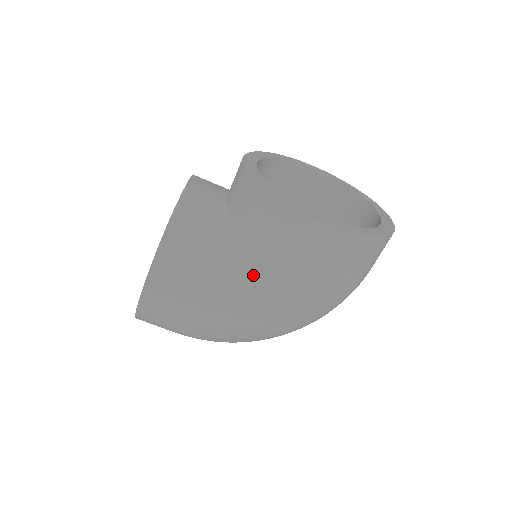
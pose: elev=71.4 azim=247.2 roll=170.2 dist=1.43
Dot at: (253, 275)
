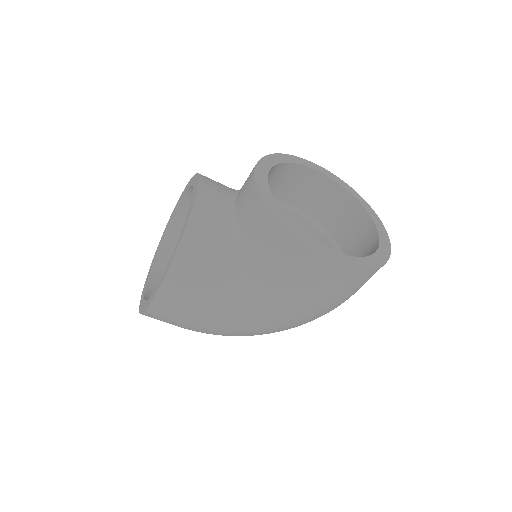
Dot at: (260, 294)
